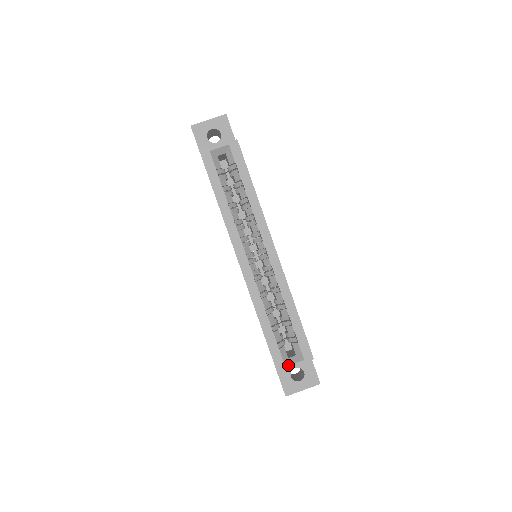
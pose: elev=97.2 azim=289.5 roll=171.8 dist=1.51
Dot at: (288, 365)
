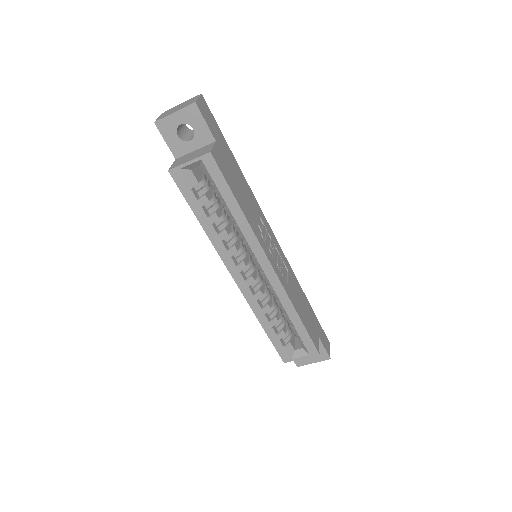
Dot at: (294, 358)
